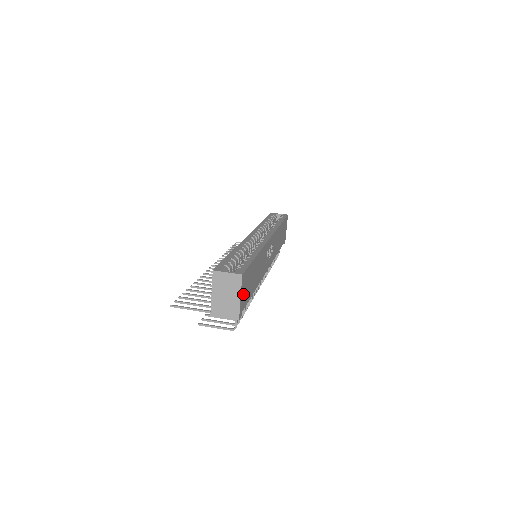
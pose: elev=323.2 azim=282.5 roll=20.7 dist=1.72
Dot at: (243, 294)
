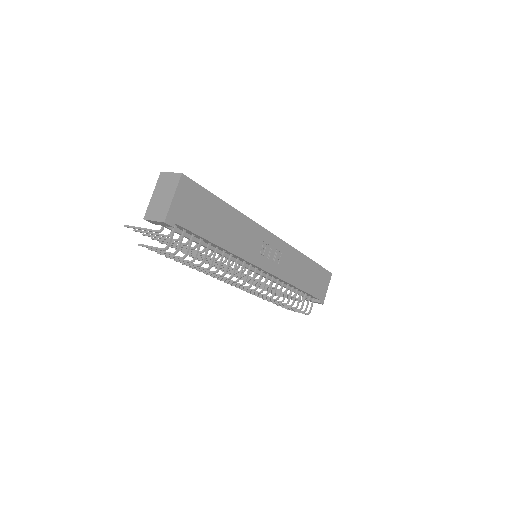
Dot at: (182, 204)
